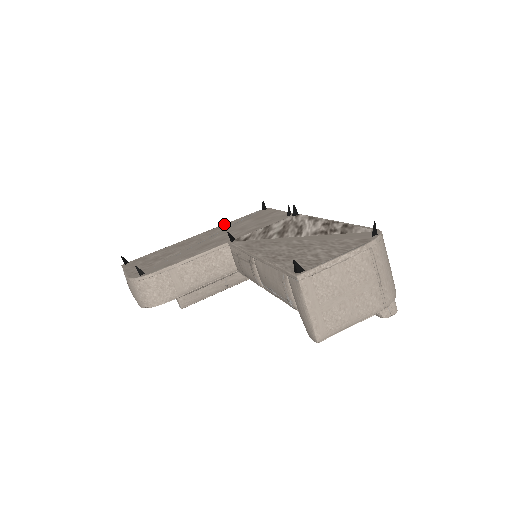
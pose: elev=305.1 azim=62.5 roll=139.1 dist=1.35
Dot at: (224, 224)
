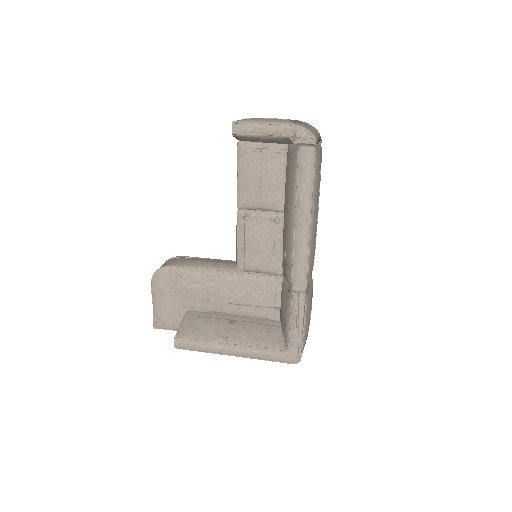
Dot at: occluded
